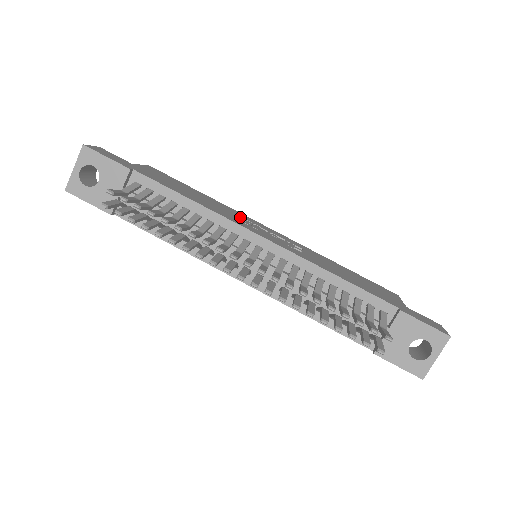
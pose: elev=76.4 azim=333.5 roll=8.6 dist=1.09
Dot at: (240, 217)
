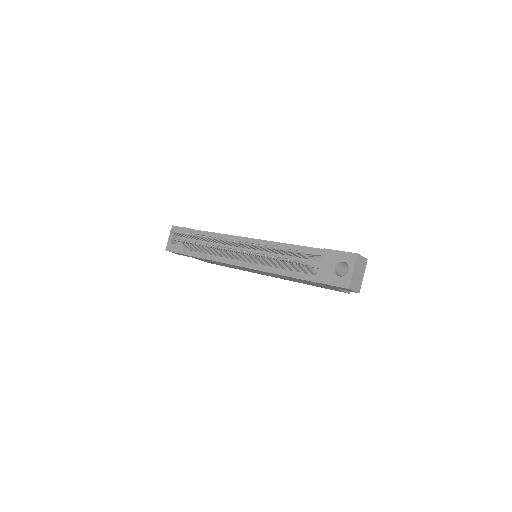
Dot at: occluded
